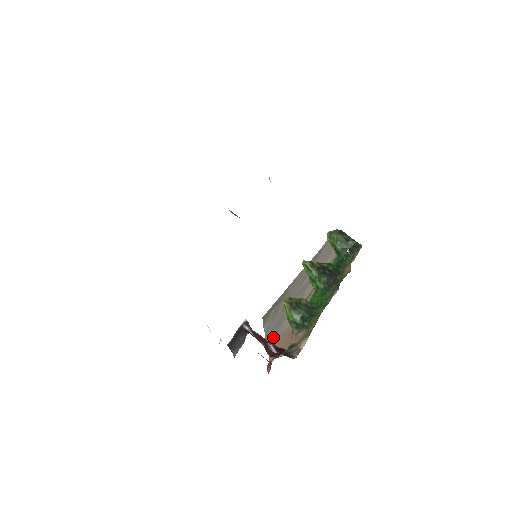
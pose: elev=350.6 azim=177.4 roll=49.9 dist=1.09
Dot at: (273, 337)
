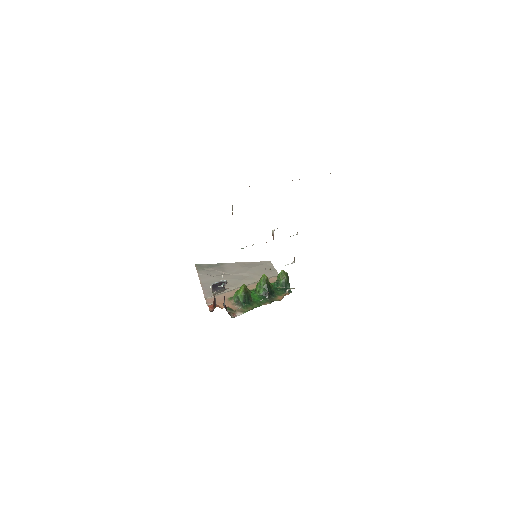
Dot at: (209, 289)
